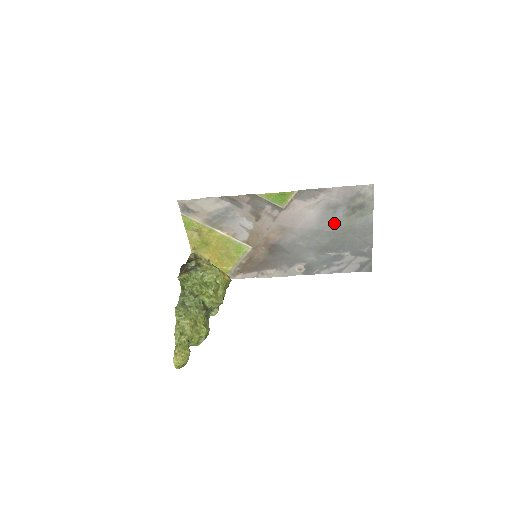
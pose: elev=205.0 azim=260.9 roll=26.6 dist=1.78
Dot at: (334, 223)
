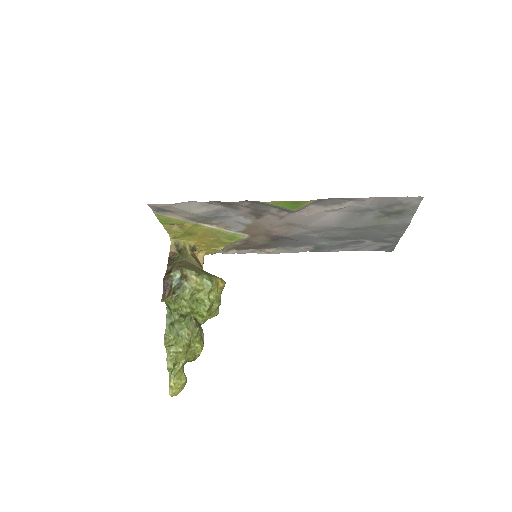
Dot at: (359, 222)
